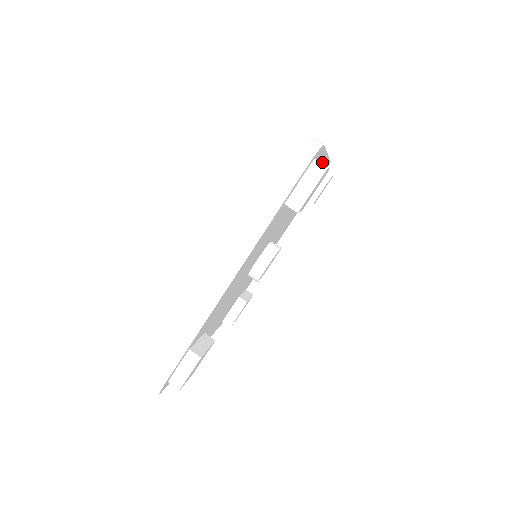
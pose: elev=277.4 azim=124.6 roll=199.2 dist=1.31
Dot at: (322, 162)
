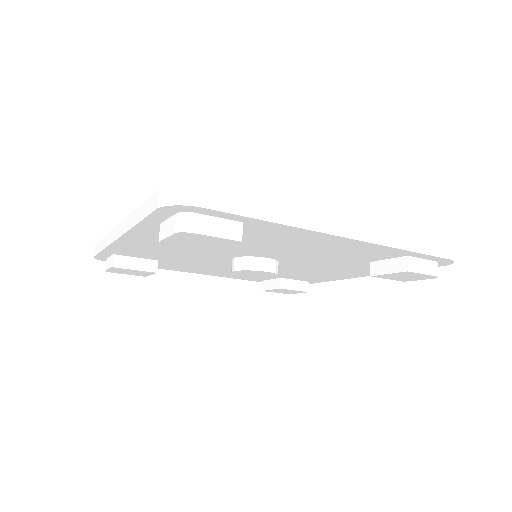
Dot at: (326, 237)
